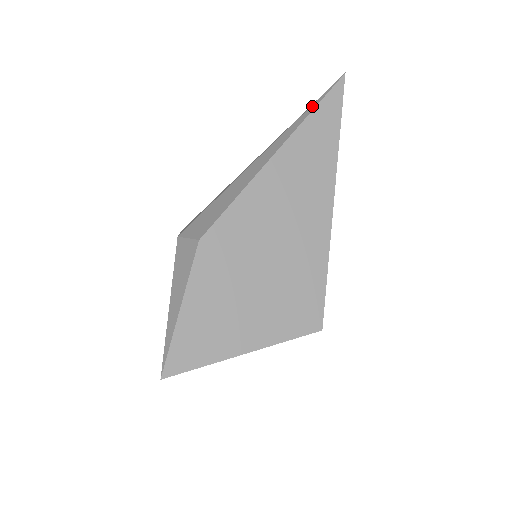
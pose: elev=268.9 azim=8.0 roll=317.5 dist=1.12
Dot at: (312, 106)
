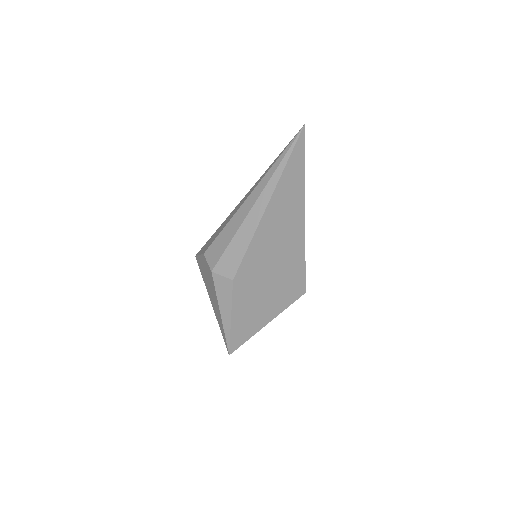
Dot at: (284, 159)
